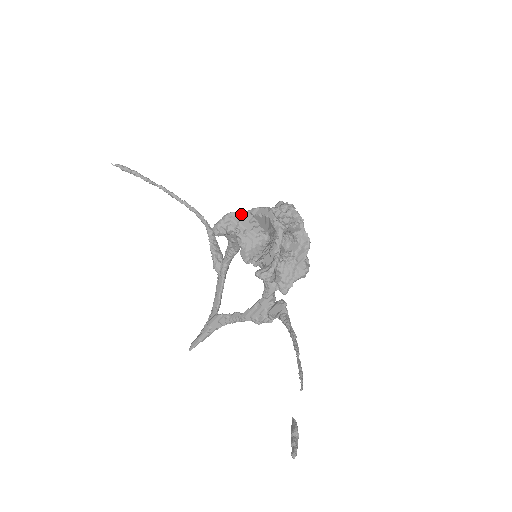
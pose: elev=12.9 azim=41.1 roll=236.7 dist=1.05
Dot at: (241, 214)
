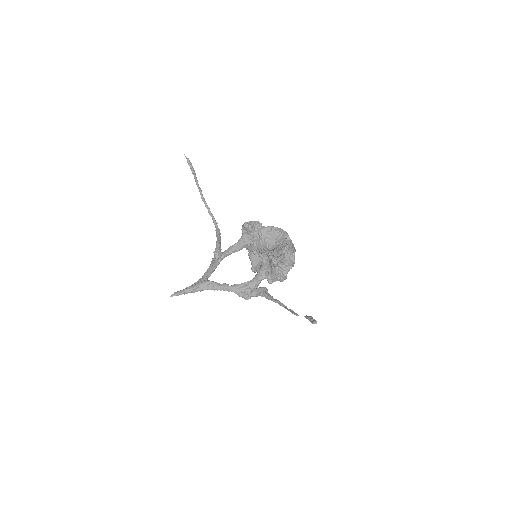
Dot at: (263, 226)
